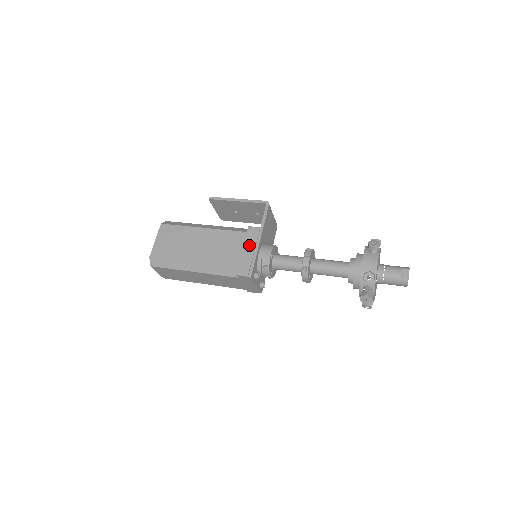
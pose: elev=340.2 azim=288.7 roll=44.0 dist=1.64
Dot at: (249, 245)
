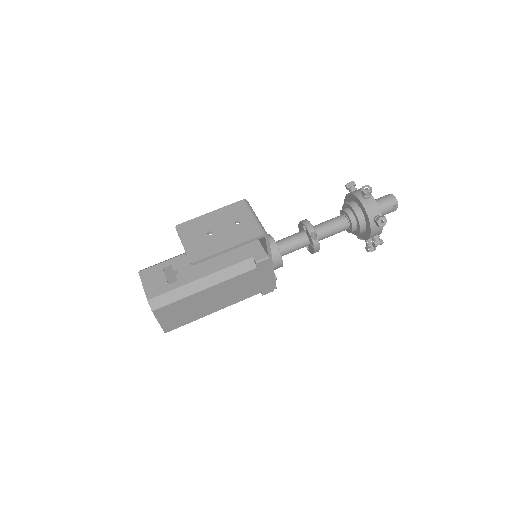
Dot at: (265, 275)
